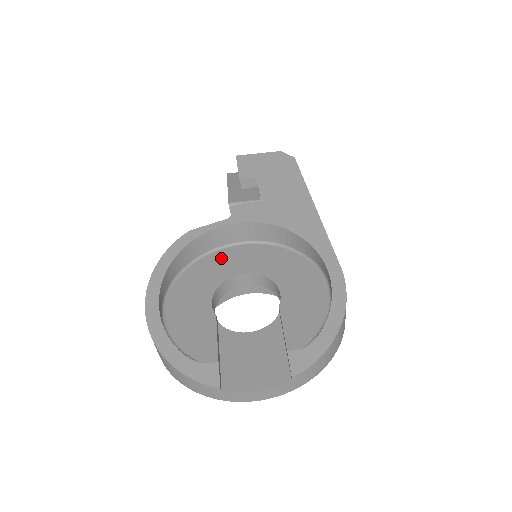
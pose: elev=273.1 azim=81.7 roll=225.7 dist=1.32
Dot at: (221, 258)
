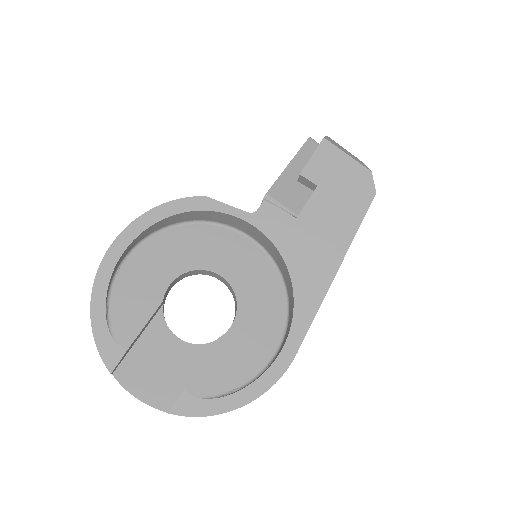
Dot at: (219, 239)
